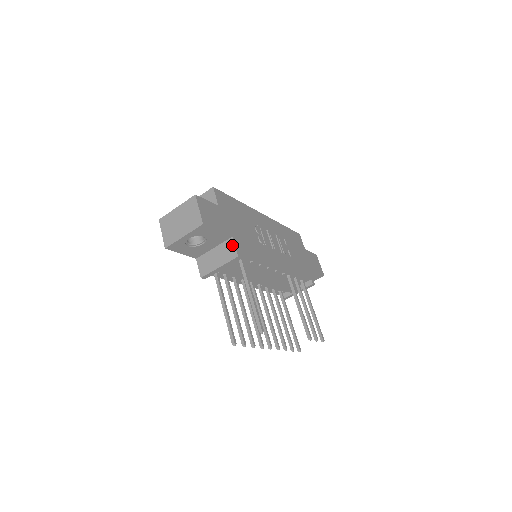
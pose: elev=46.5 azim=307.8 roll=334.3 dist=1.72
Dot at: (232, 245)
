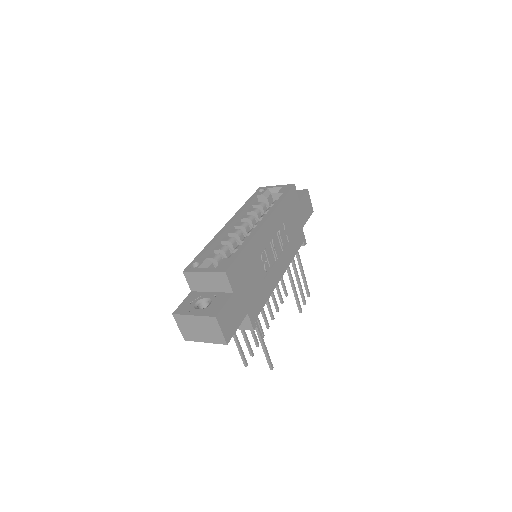
Dot at: (247, 320)
